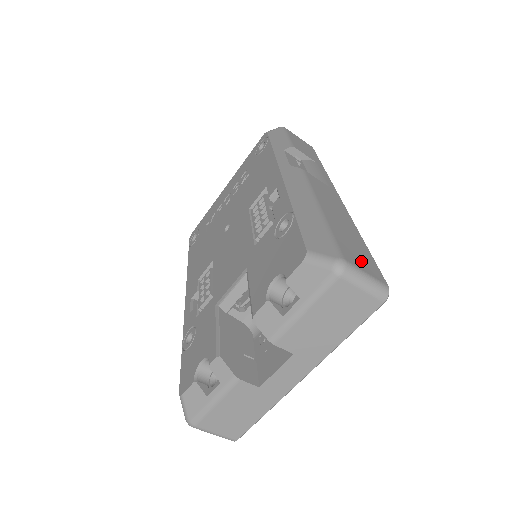
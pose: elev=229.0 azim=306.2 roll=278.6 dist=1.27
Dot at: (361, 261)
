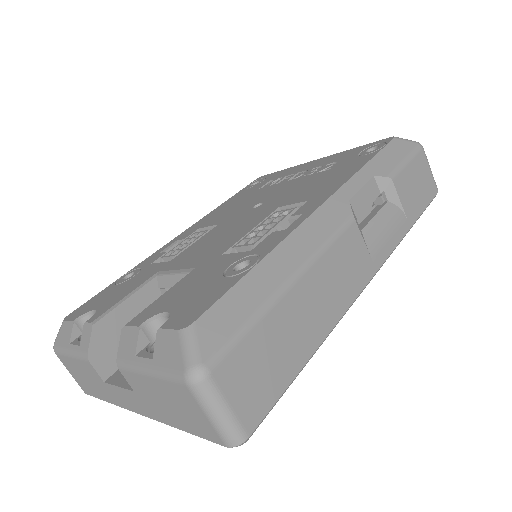
Dot at: (248, 385)
